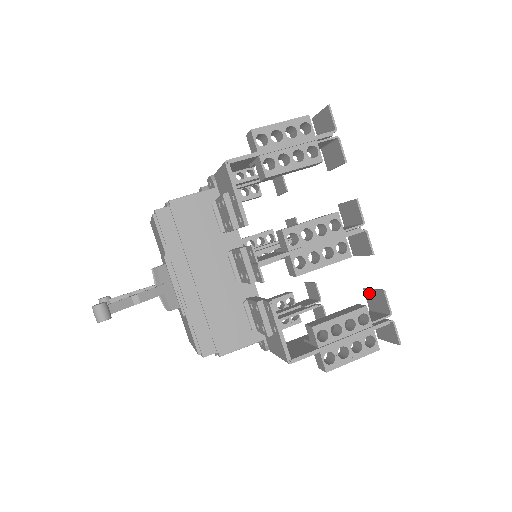
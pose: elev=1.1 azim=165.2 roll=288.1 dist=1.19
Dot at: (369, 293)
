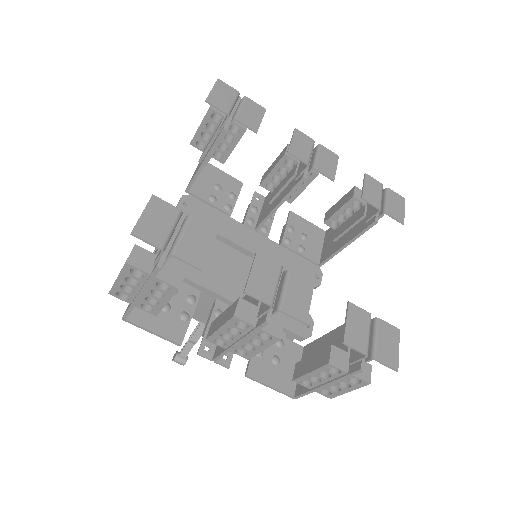
Dot at: (350, 315)
